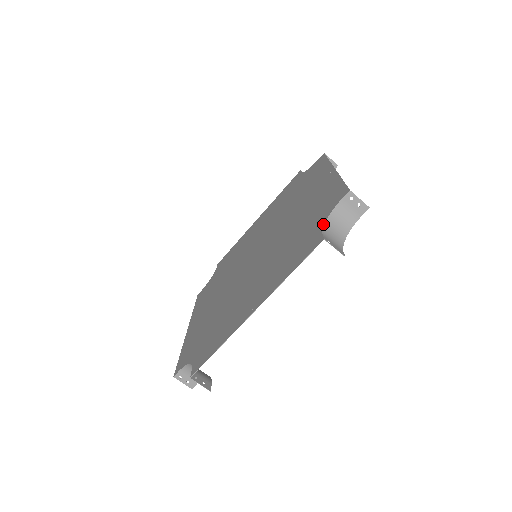
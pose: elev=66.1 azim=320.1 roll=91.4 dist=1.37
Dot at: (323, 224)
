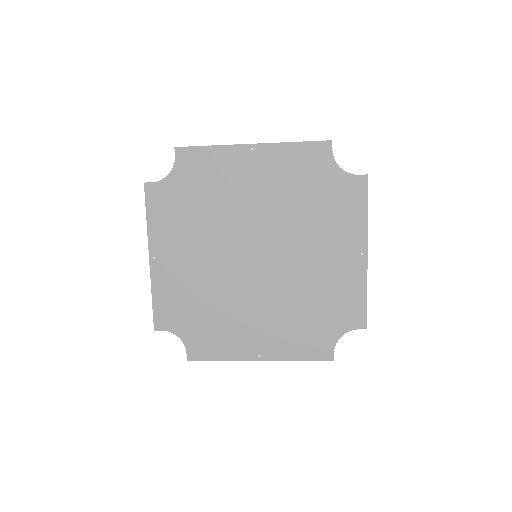
Dot at: (338, 339)
